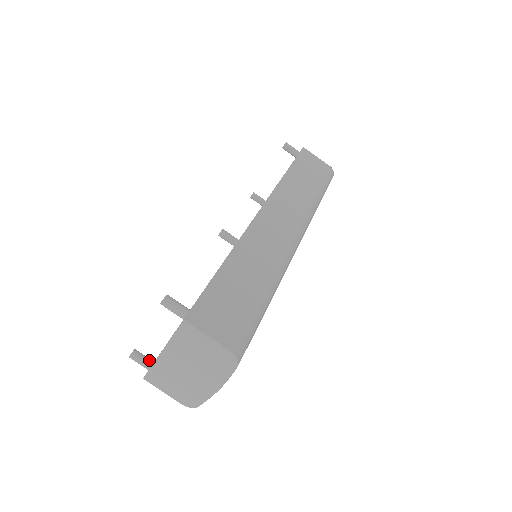
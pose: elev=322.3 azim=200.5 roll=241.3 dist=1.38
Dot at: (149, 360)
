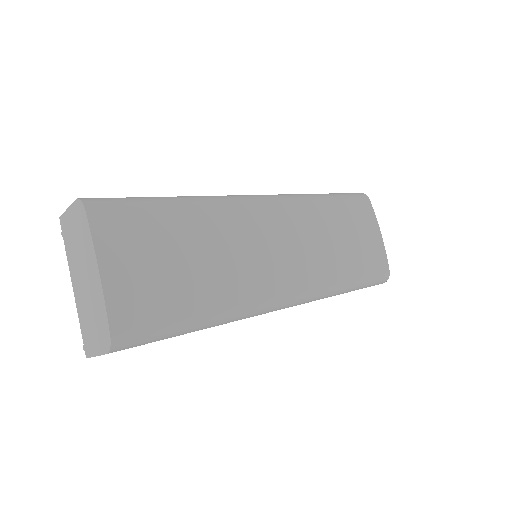
Dot at: occluded
